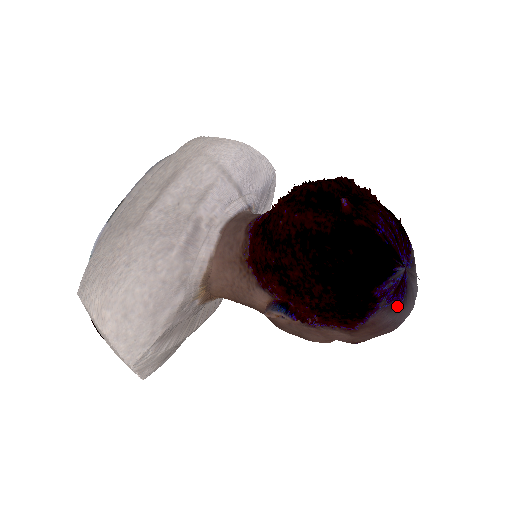
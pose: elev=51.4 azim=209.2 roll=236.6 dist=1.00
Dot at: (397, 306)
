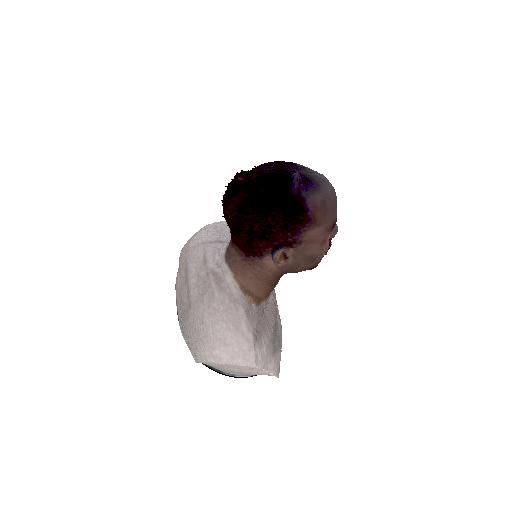
Dot at: (315, 189)
